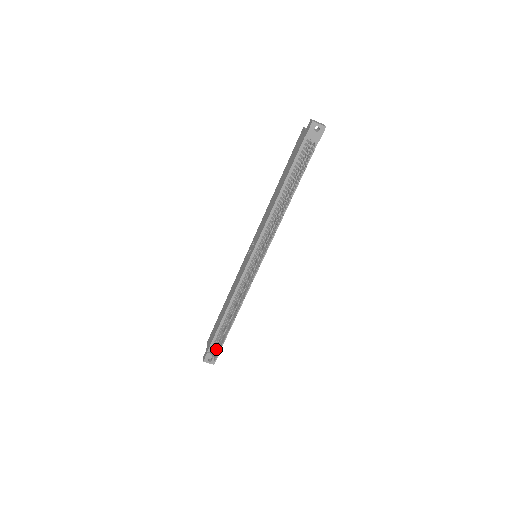
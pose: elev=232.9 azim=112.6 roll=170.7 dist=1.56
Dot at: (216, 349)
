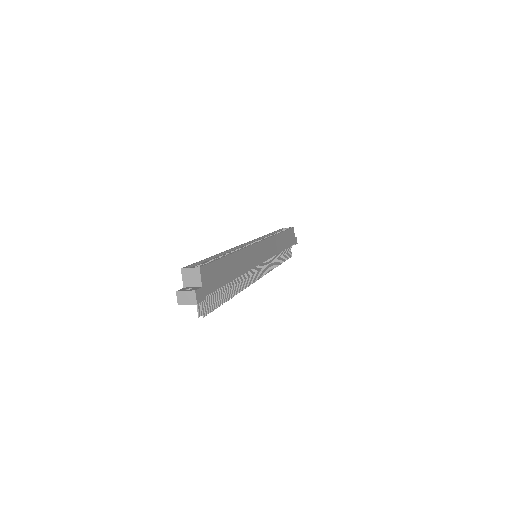
Dot at: occluded
